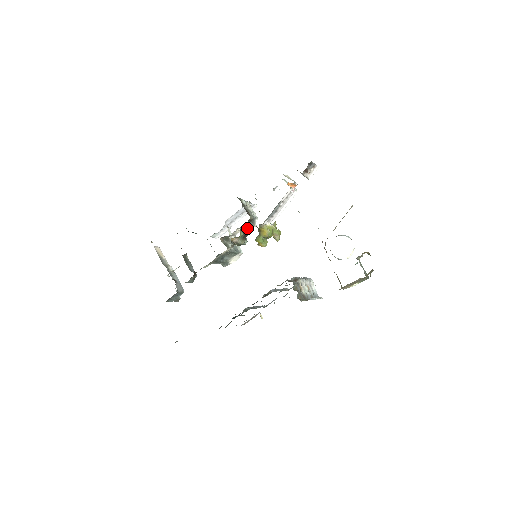
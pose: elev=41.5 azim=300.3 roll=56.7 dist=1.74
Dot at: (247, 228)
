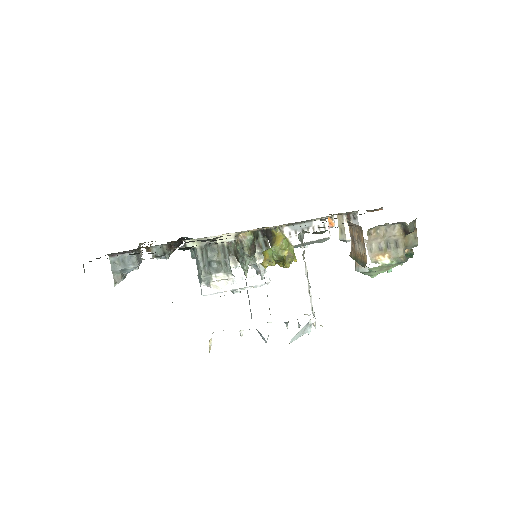
Dot at: (256, 257)
